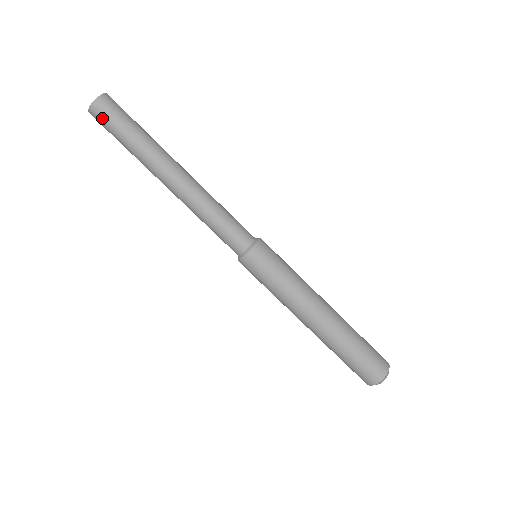
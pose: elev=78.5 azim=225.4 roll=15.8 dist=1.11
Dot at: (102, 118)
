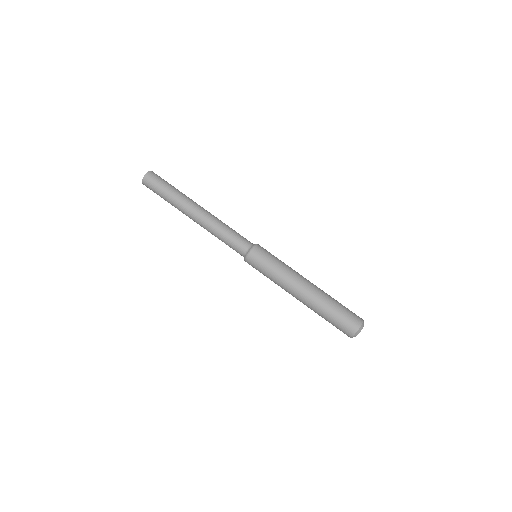
Dot at: (149, 188)
